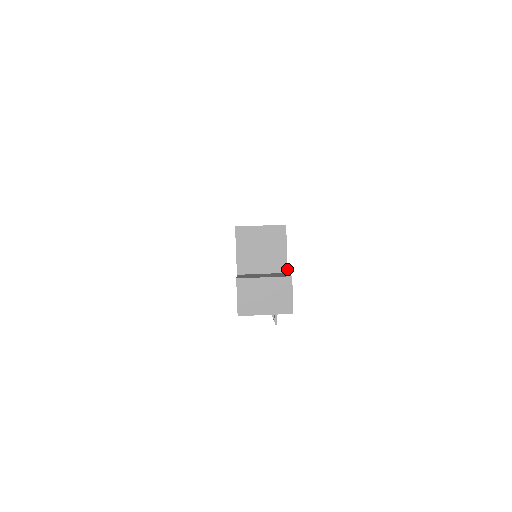
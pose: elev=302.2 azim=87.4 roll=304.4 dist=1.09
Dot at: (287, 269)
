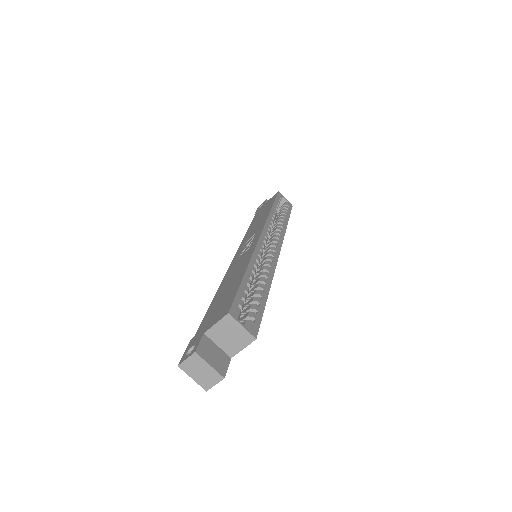
Dot at: occluded
